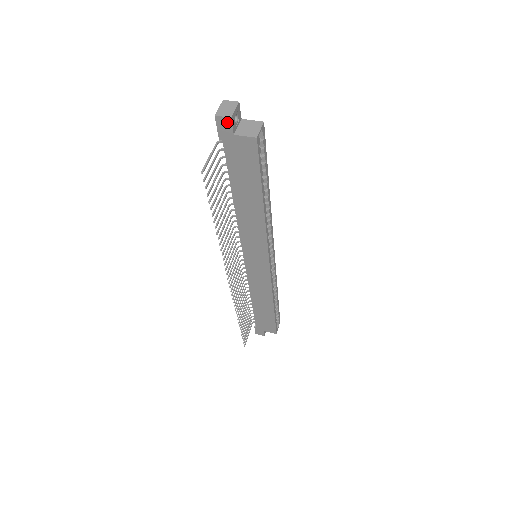
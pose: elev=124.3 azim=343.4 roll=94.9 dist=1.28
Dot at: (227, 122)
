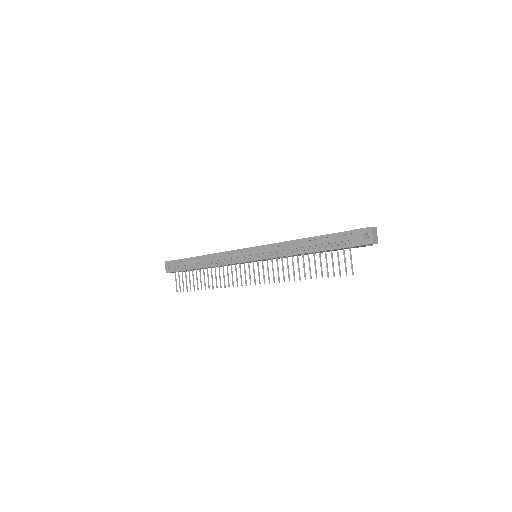
Dot at: occluded
